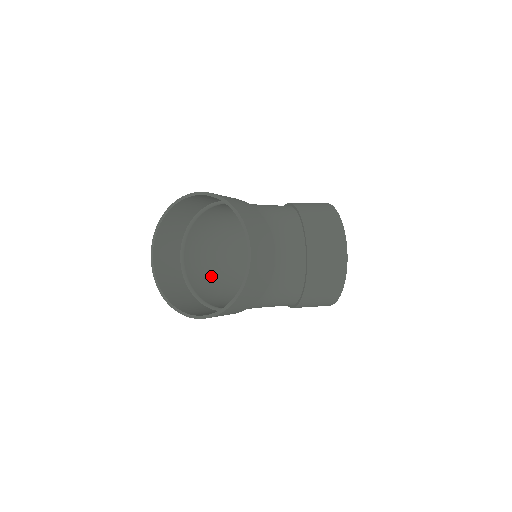
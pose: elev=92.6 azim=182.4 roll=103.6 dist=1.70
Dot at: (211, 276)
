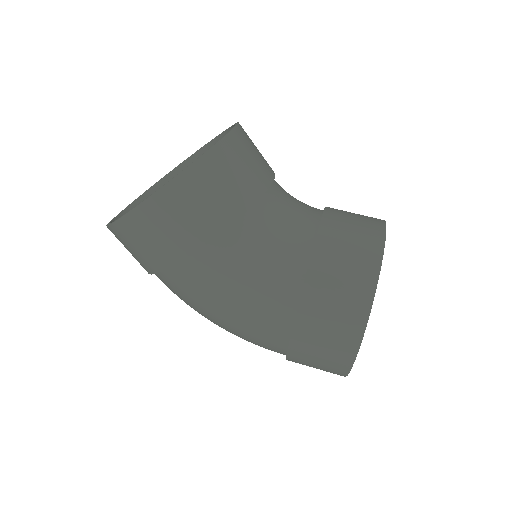
Dot at: occluded
